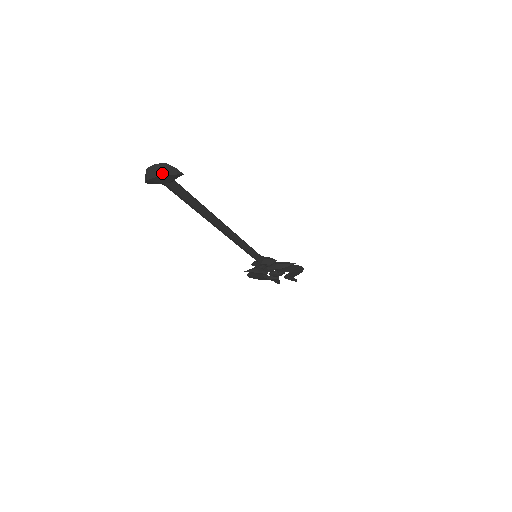
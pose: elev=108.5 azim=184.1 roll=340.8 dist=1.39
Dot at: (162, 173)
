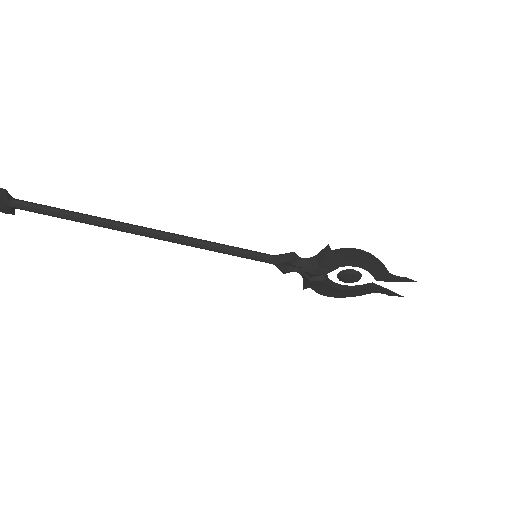
Dot at: out of frame
